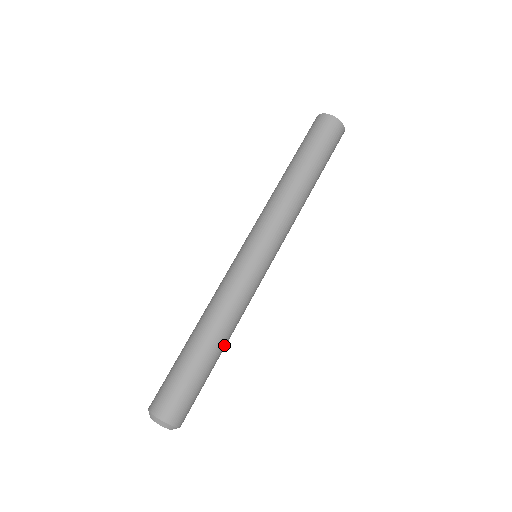
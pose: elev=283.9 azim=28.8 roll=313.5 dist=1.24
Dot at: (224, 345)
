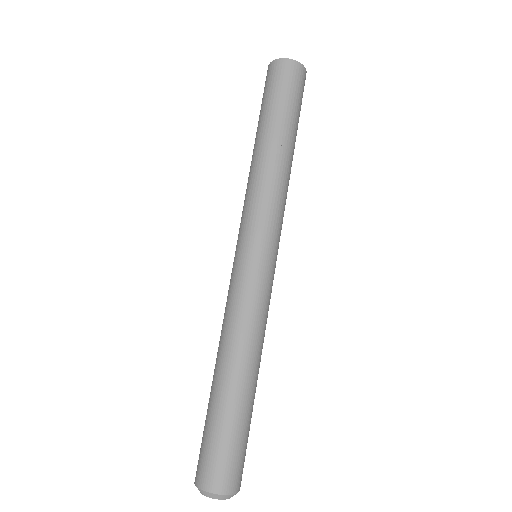
Dot at: occluded
